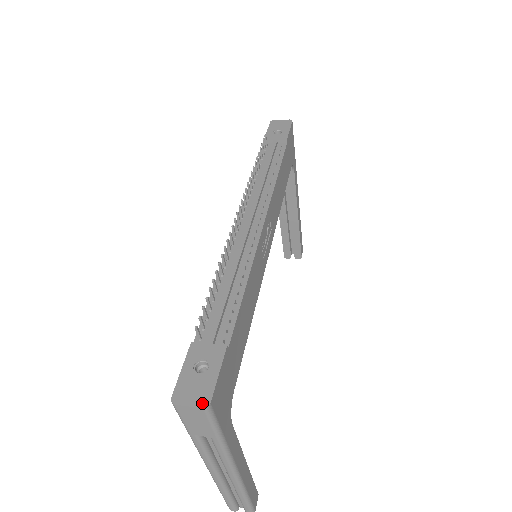
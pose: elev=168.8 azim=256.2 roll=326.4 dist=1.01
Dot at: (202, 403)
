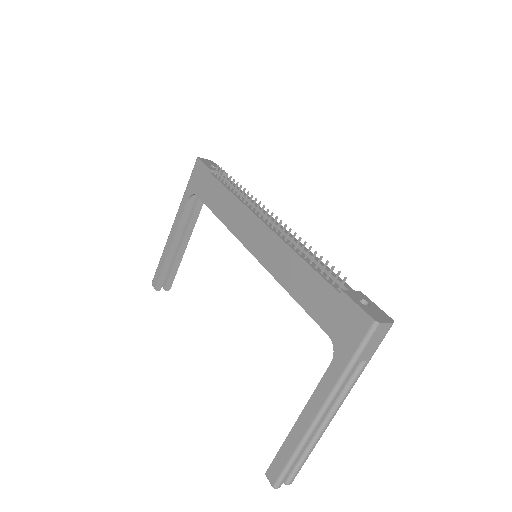
Dot at: (390, 320)
